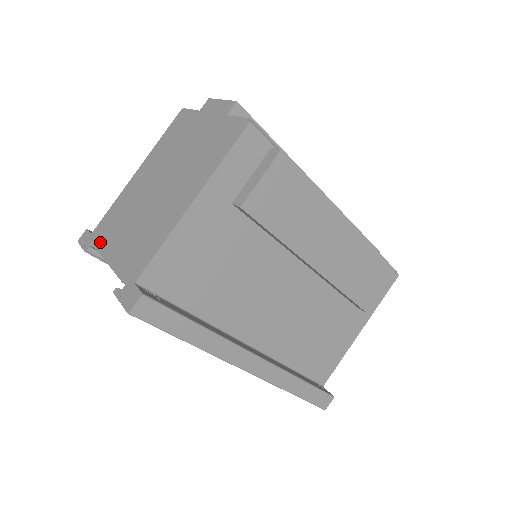
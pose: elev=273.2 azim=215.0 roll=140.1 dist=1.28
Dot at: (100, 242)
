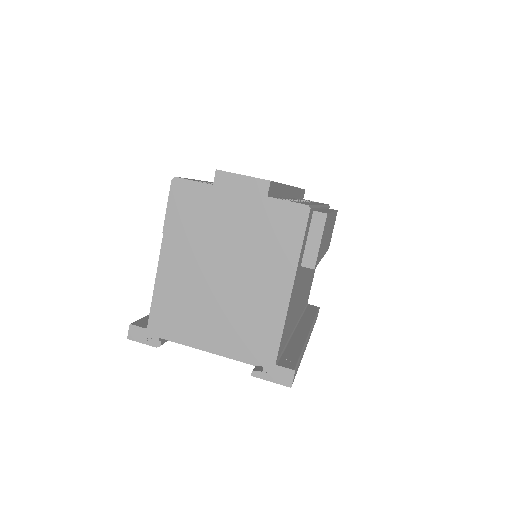
Dot at: (176, 336)
